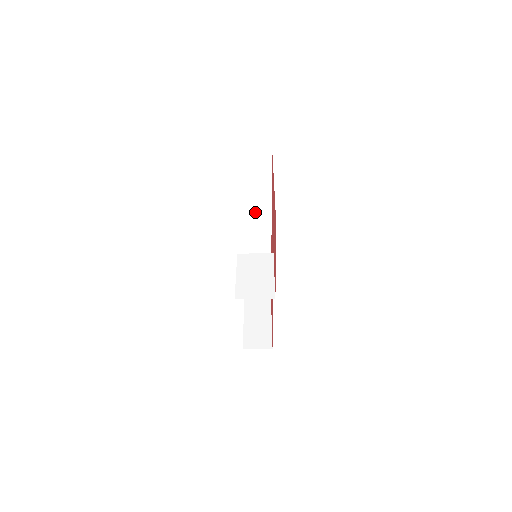
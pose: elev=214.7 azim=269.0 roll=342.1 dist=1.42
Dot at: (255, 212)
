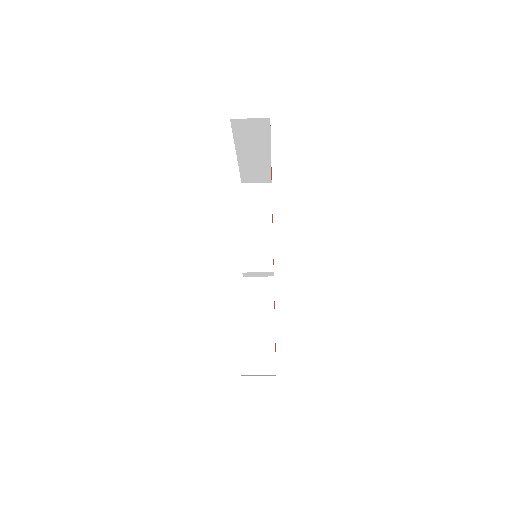
Dot at: (257, 245)
